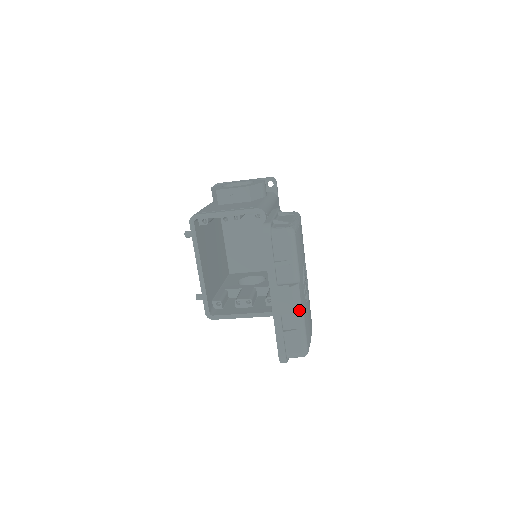
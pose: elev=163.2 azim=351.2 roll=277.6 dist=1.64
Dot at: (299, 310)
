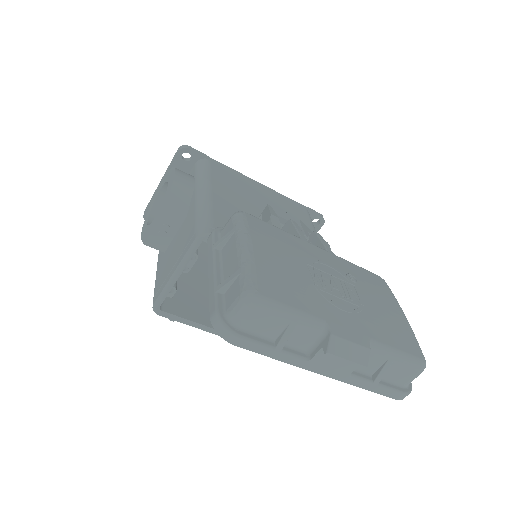
Dot at: (365, 354)
